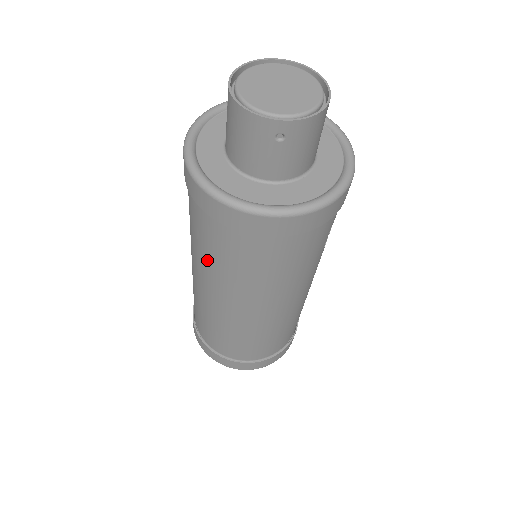
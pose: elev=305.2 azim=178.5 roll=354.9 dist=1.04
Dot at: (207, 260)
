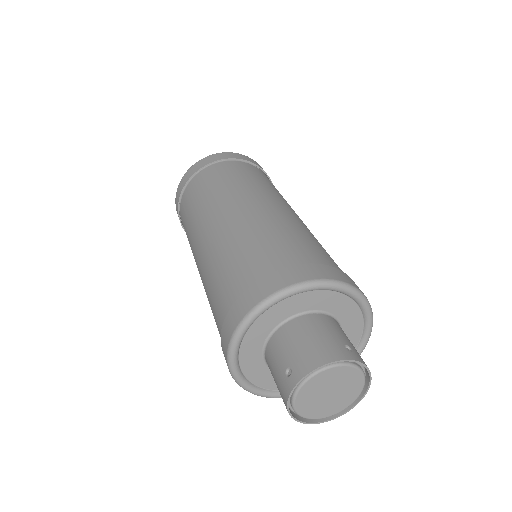
Dot at: occluded
